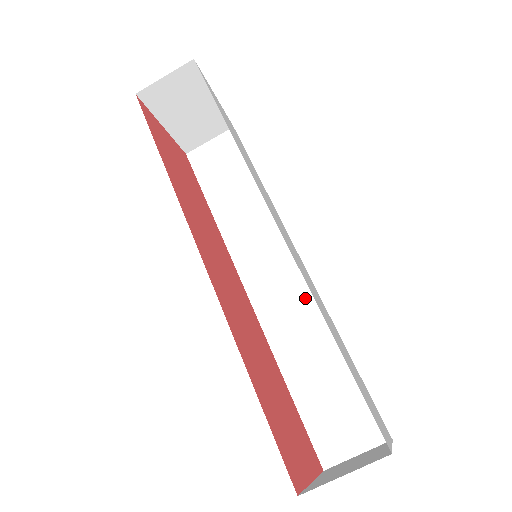
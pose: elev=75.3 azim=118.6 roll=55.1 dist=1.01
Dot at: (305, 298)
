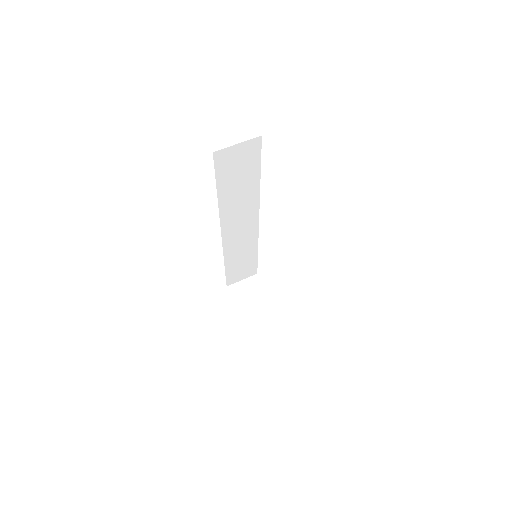
Dot at: occluded
